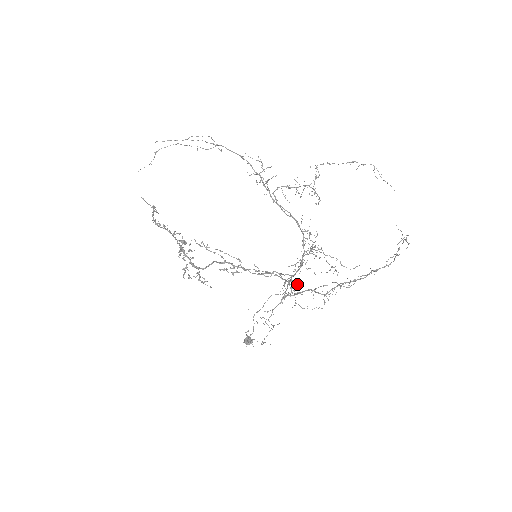
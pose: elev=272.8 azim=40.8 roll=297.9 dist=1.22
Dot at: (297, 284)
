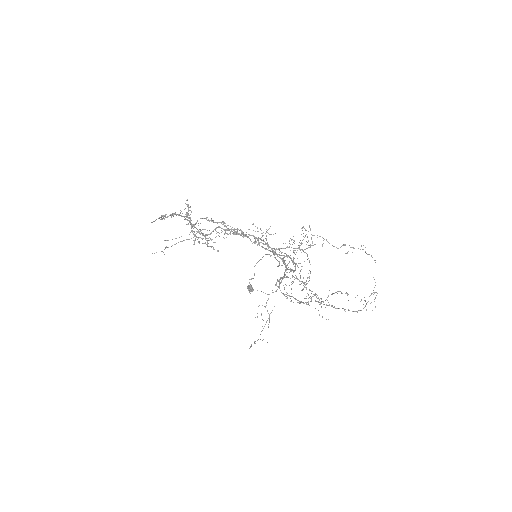
Dot at: occluded
